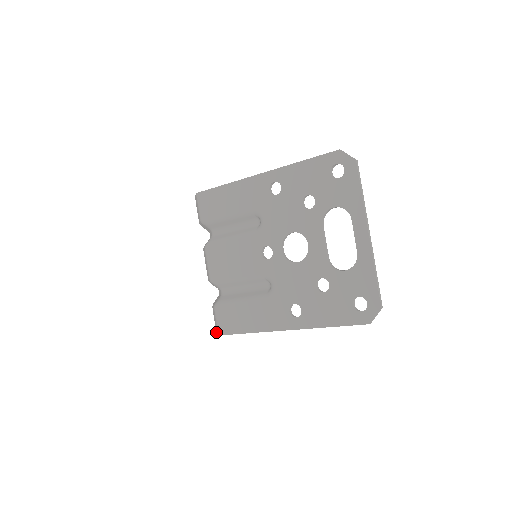
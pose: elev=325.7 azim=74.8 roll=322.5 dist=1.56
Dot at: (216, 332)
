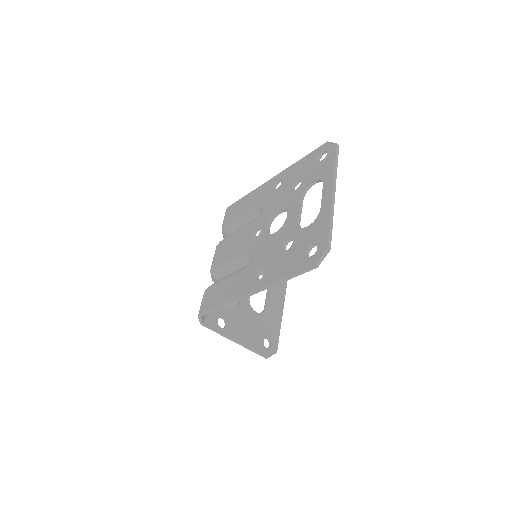
Dot at: (200, 320)
